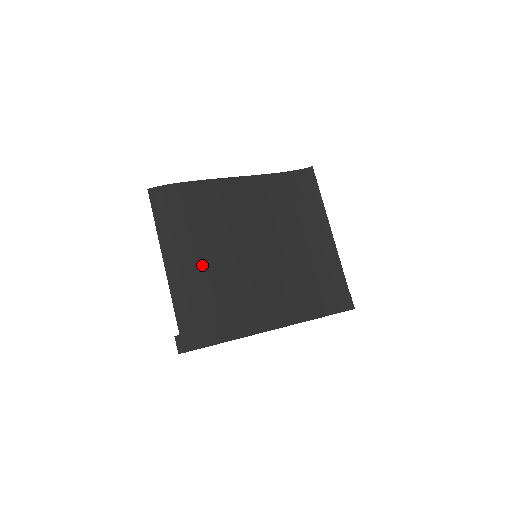
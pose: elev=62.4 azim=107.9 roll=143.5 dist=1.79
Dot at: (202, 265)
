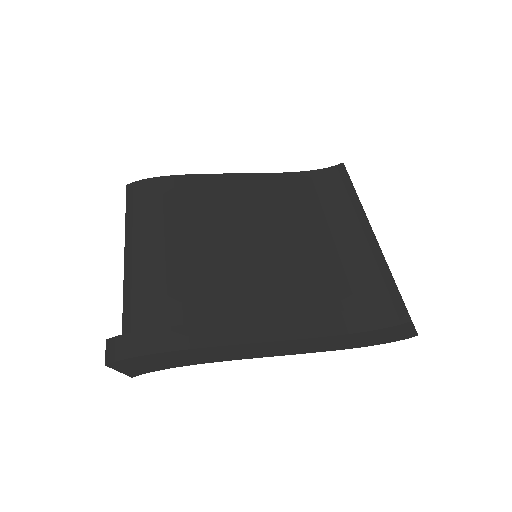
Dot at: (173, 259)
